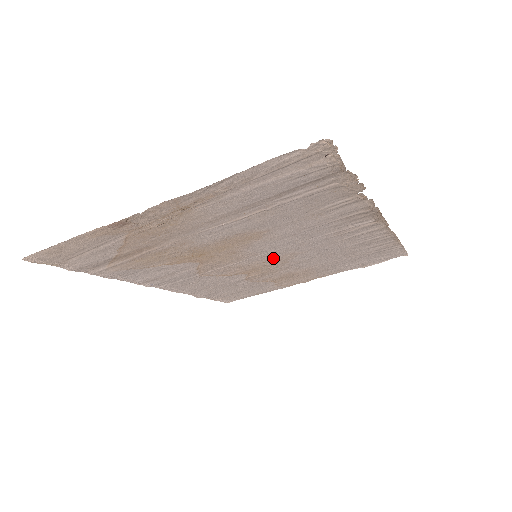
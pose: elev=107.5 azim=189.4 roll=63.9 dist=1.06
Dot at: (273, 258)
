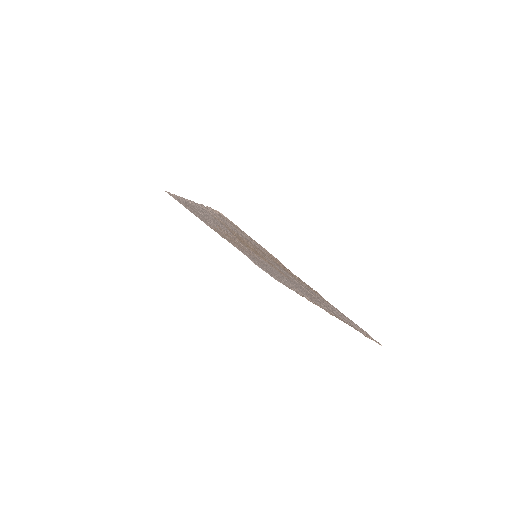
Dot at: occluded
